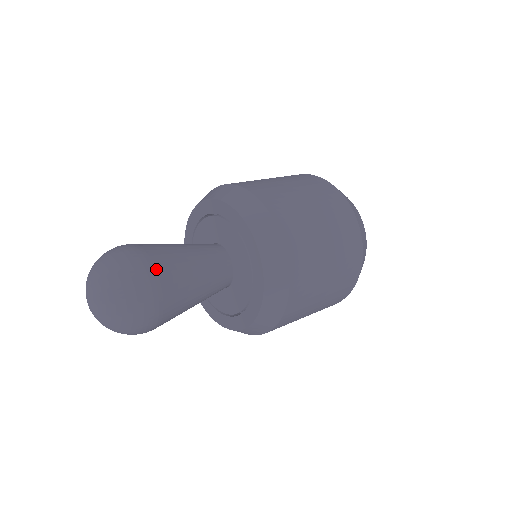
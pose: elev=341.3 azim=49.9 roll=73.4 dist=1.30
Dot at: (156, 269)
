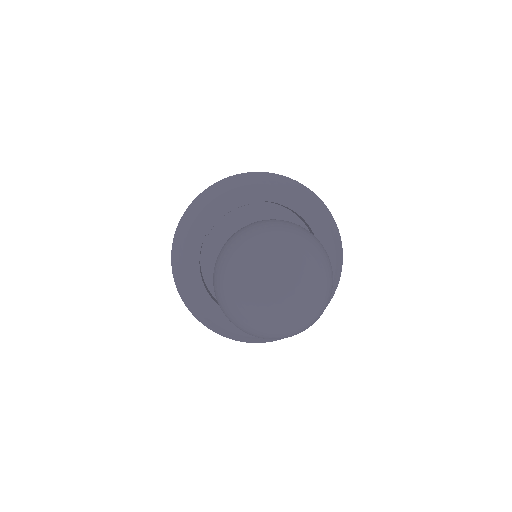
Dot at: occluded
